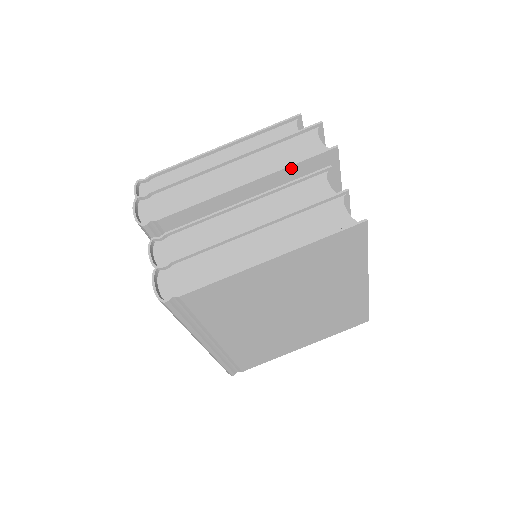
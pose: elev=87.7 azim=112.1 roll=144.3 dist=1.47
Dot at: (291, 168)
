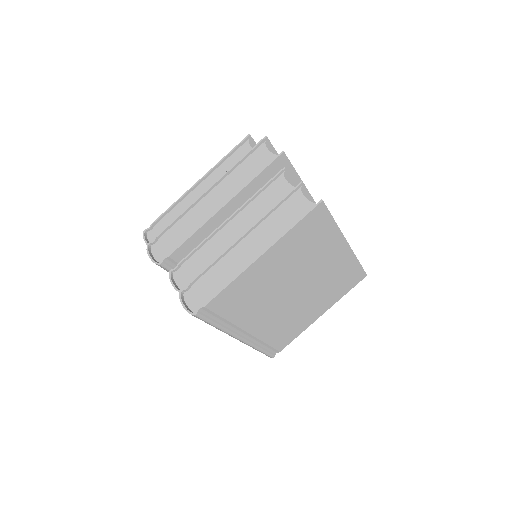
Dot at: (254, 181)
